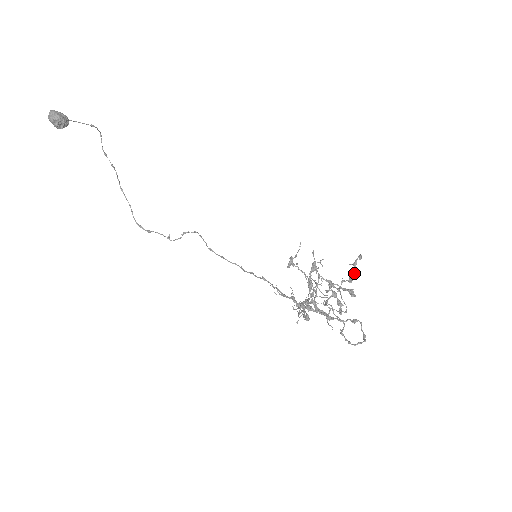
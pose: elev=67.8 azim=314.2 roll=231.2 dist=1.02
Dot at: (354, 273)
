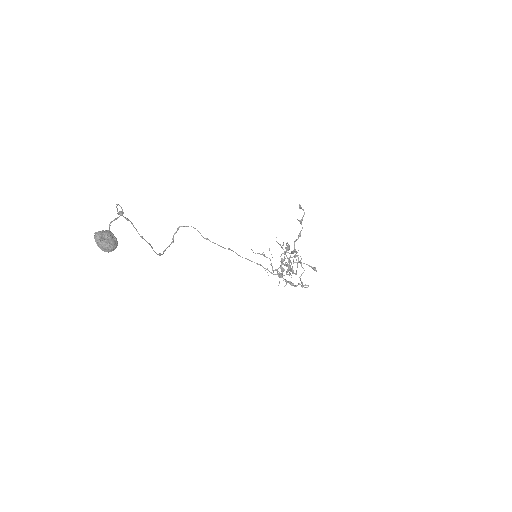
Dot at: occluded
